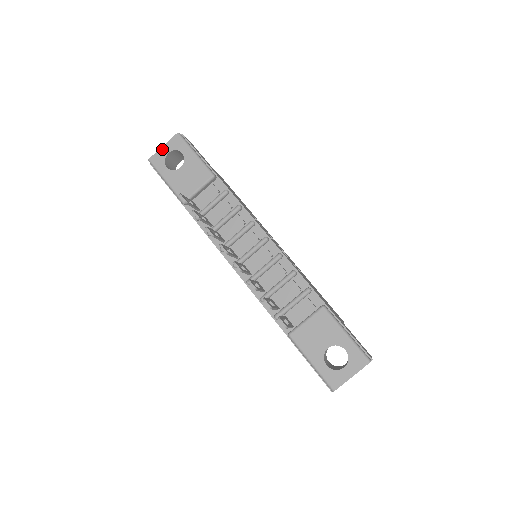
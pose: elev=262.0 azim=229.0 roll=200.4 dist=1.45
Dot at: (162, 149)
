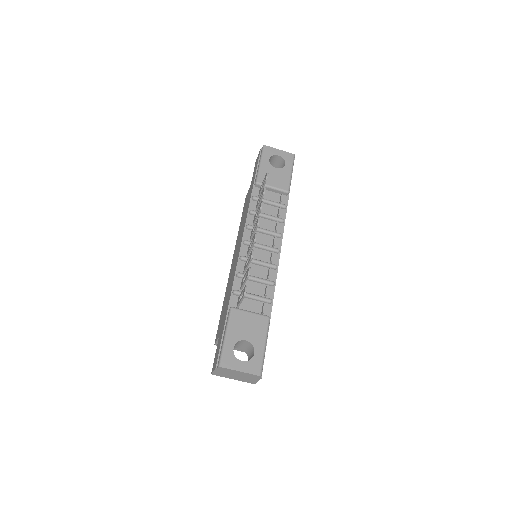
Dot at: (277, 150)
